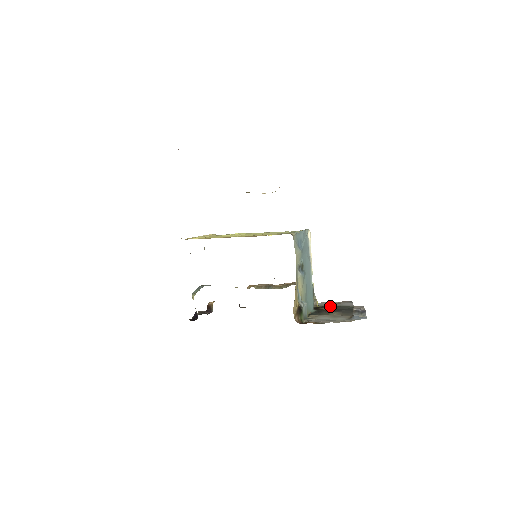
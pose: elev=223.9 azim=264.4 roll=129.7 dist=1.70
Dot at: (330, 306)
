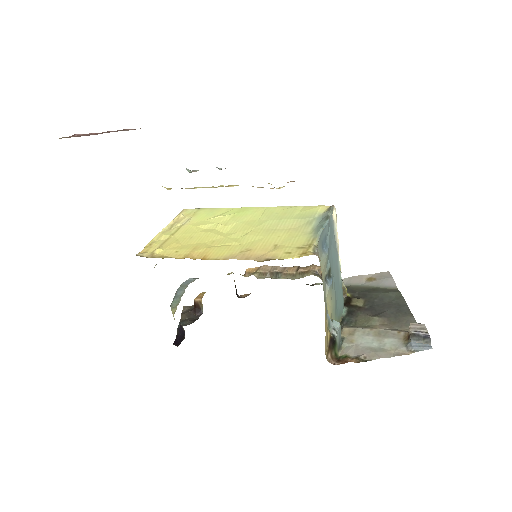
Dot at: (364, 290)
